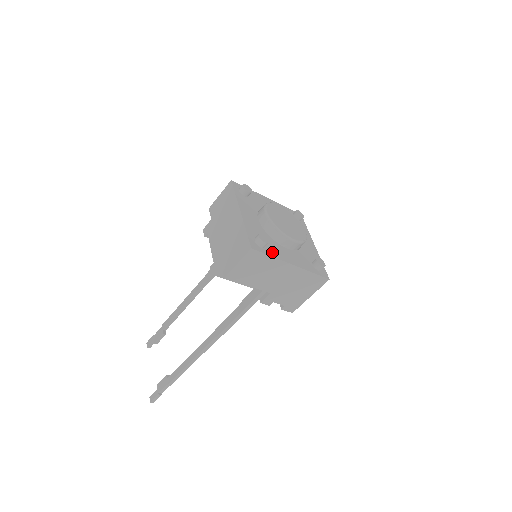
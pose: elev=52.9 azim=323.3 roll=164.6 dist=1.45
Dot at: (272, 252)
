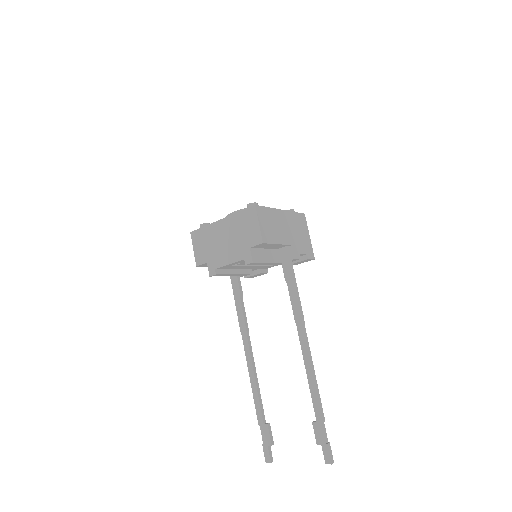
Dot at: occluded
